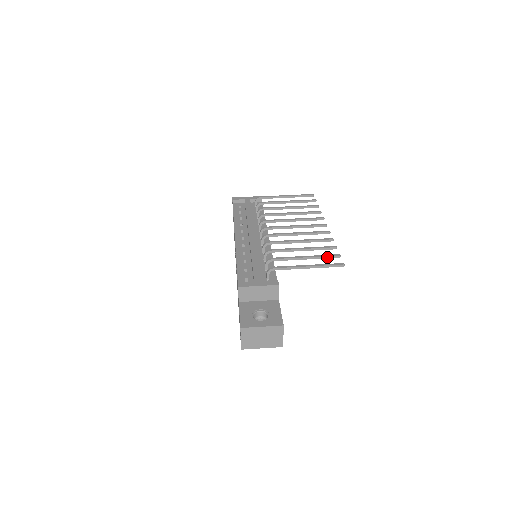
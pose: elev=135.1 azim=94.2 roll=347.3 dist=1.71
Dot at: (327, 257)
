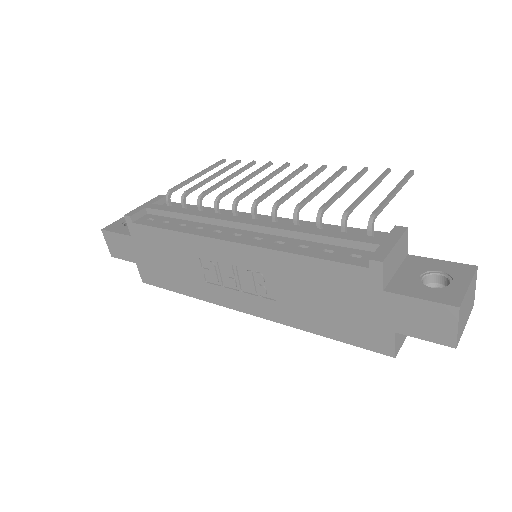
Dot at: (383, 177)
